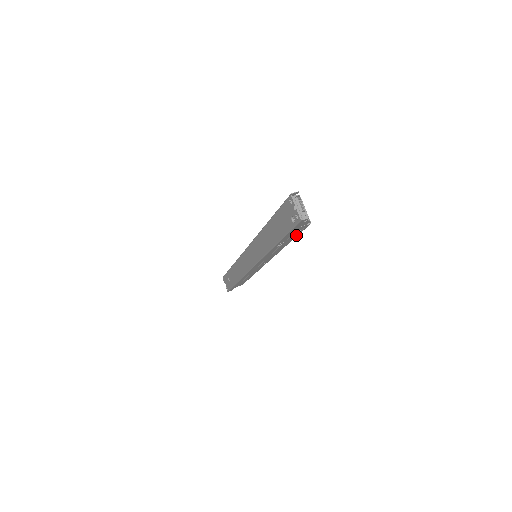
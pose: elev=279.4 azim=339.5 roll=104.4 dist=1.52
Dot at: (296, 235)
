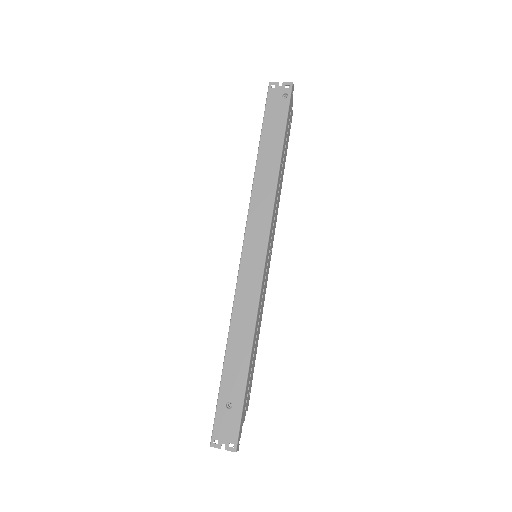
Dot at: (287, 142)
